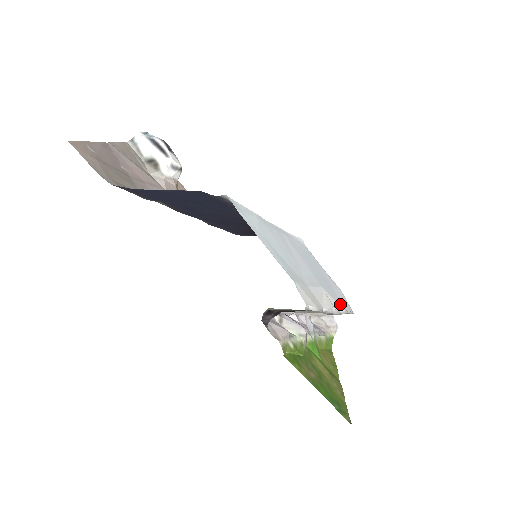
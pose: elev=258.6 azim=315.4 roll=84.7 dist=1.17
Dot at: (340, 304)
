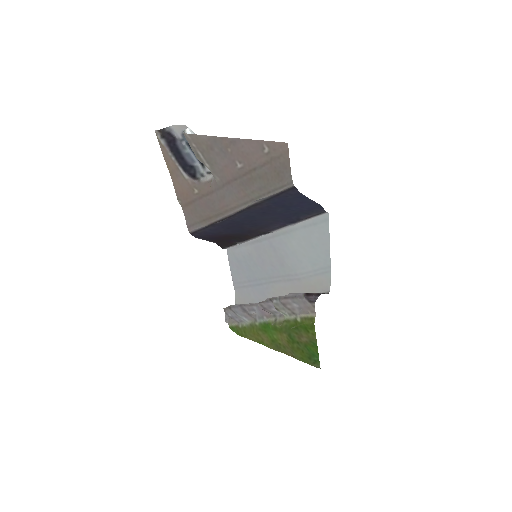
Dot at: (263, 298)
